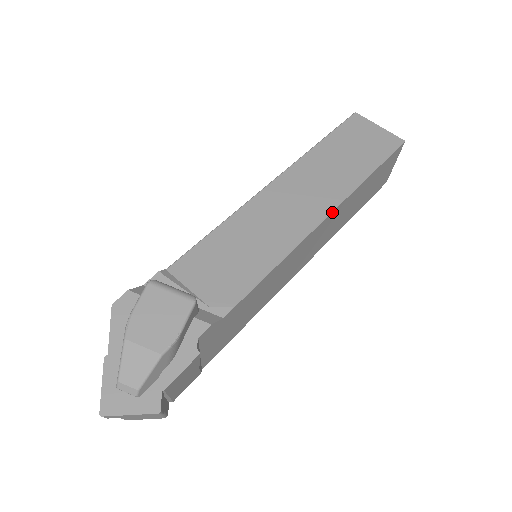
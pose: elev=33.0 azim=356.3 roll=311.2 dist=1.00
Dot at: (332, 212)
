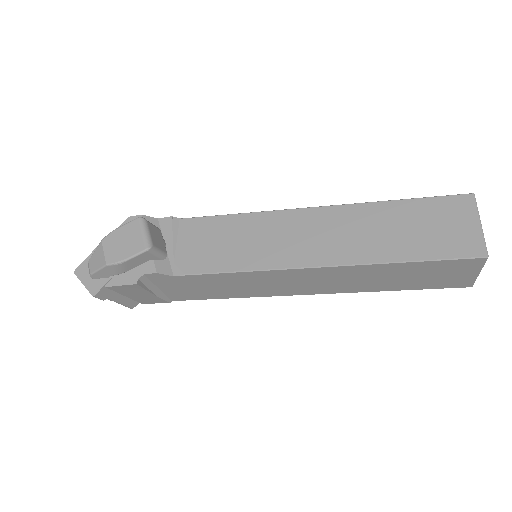
Dot at: (327, 267)
